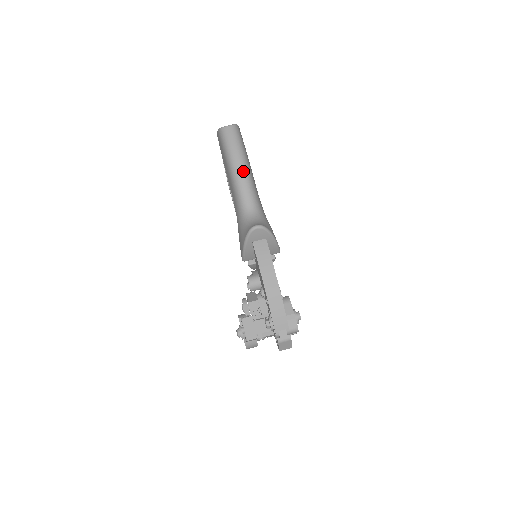
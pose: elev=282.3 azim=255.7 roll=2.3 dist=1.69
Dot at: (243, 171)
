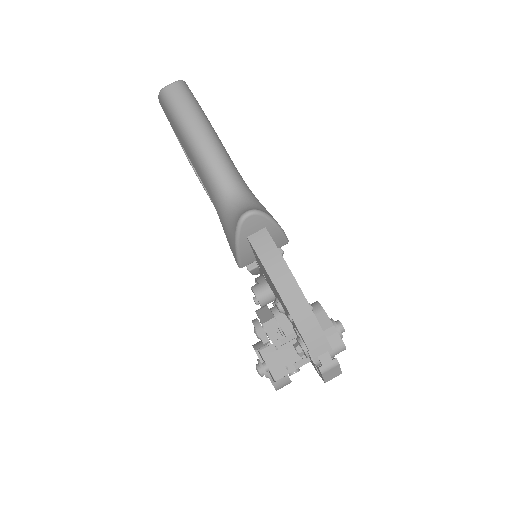
Dot at: (208, 141)
